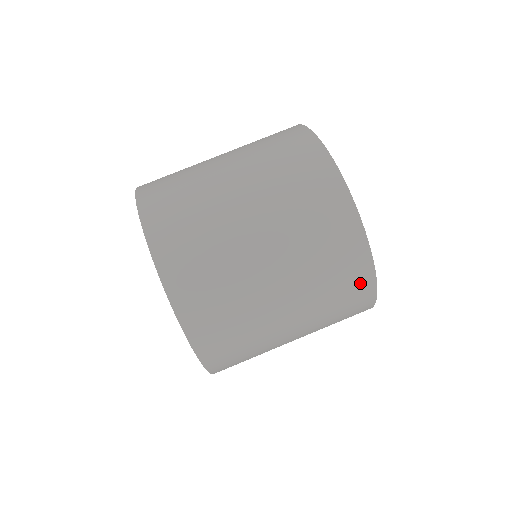
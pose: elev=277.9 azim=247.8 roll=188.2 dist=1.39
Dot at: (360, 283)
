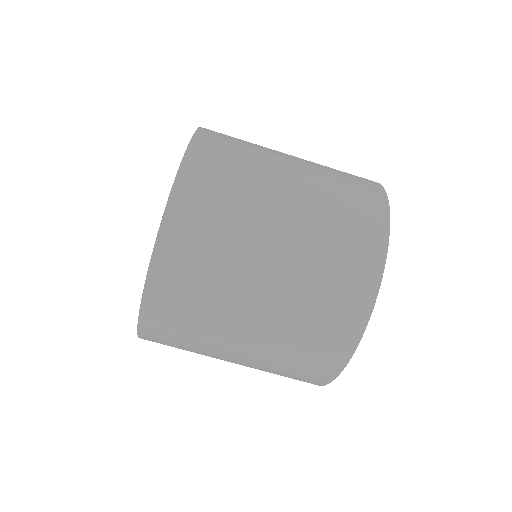
Dot at: (315, 377)
